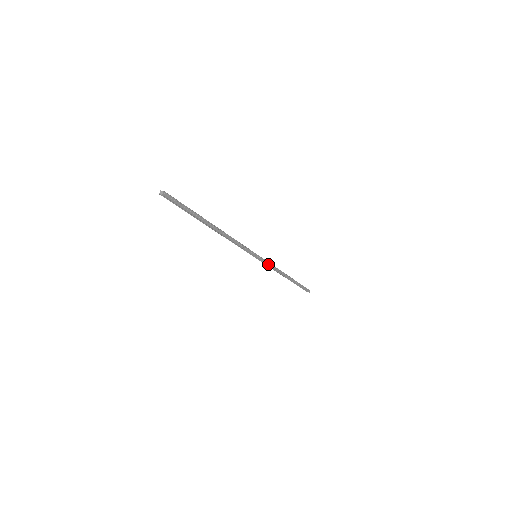
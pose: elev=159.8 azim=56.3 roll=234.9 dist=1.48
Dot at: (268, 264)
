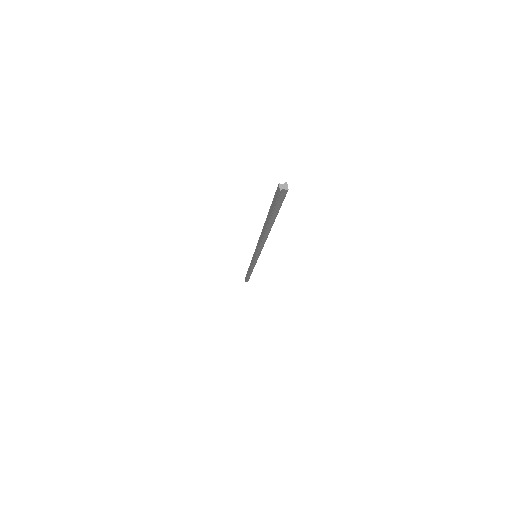
Dot at: (255, 262)
